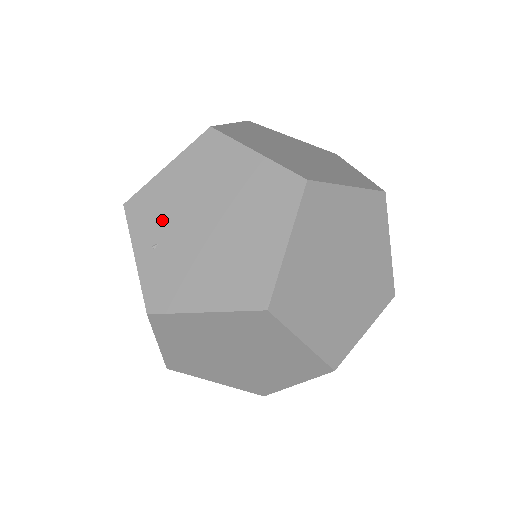
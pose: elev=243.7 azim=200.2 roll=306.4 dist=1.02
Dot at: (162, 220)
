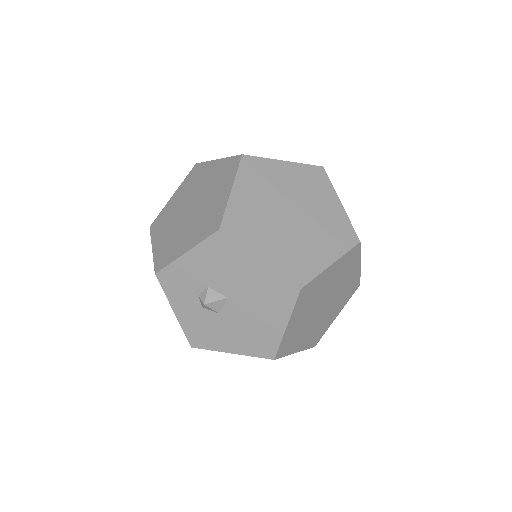
Dot at: occluded
